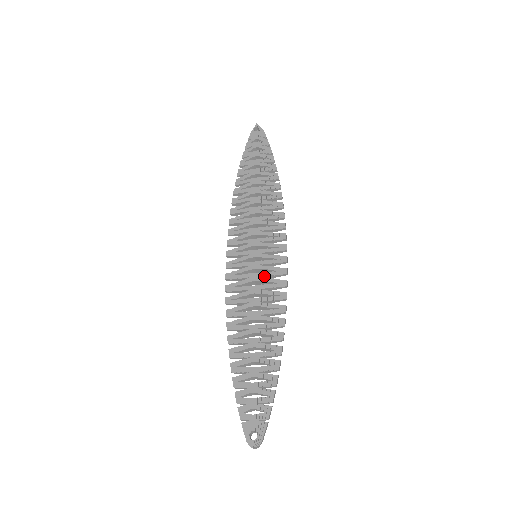
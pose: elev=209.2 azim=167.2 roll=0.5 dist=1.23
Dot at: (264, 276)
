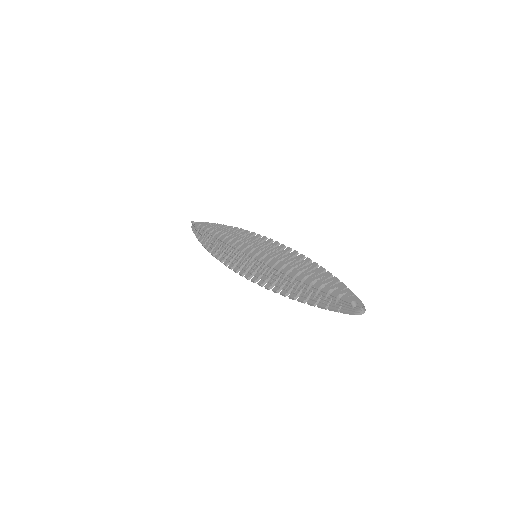
Dot at: (272, 255)
